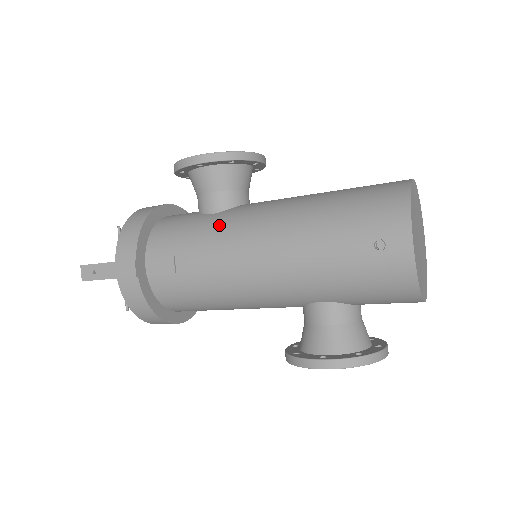
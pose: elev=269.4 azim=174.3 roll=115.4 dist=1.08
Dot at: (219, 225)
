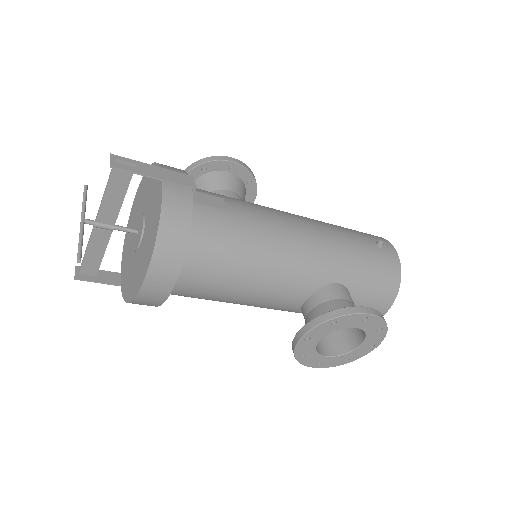
Dot at: occluded
